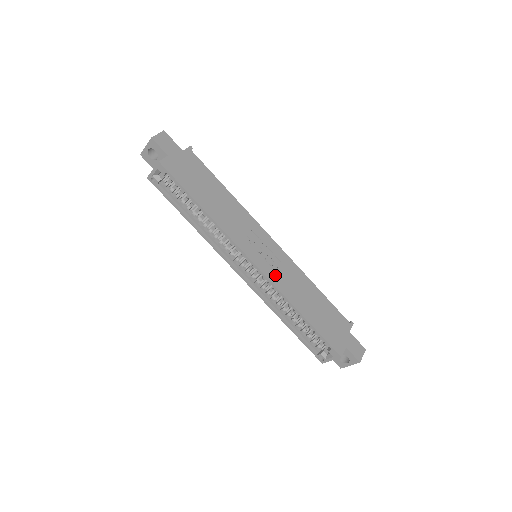
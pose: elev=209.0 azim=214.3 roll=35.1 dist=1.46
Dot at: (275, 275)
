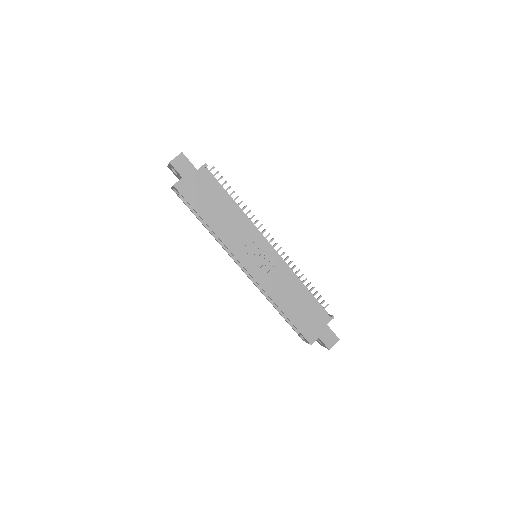
Dot at: (264, 278)
